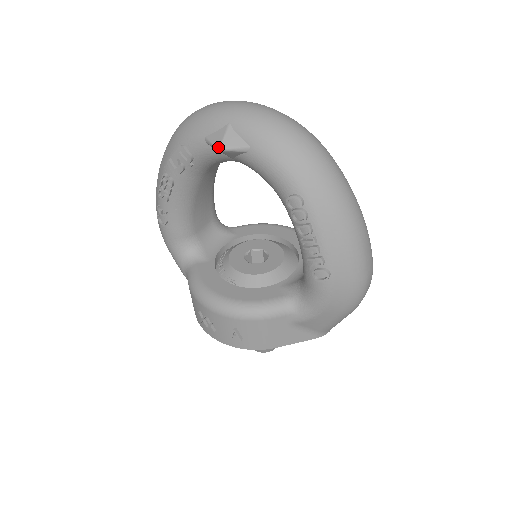
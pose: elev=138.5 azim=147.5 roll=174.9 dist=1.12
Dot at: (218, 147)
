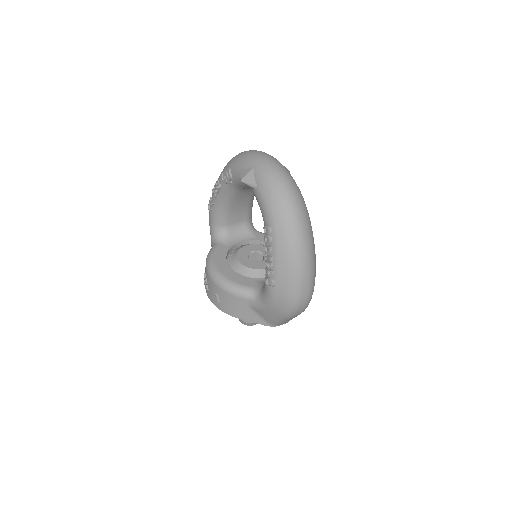
Dot at: (241, 179)
